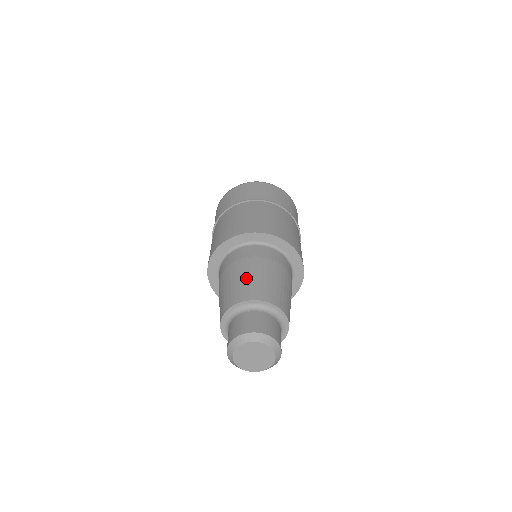
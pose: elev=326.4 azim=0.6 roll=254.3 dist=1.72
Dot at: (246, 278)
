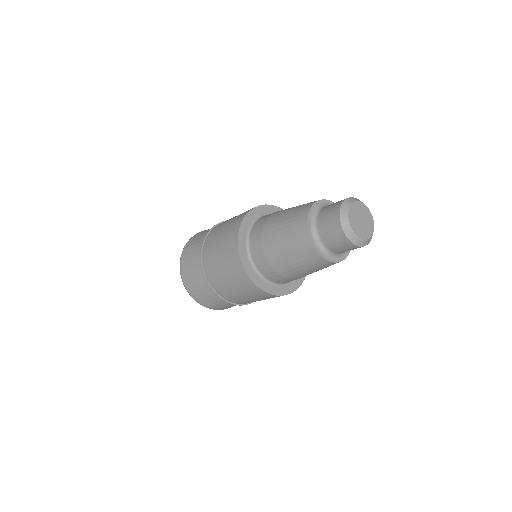
Dot at: occluded
